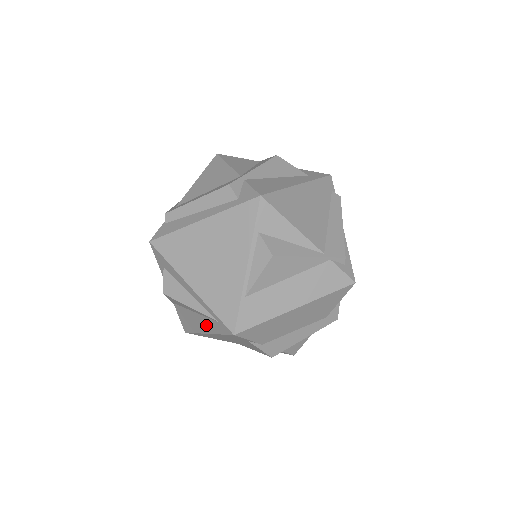
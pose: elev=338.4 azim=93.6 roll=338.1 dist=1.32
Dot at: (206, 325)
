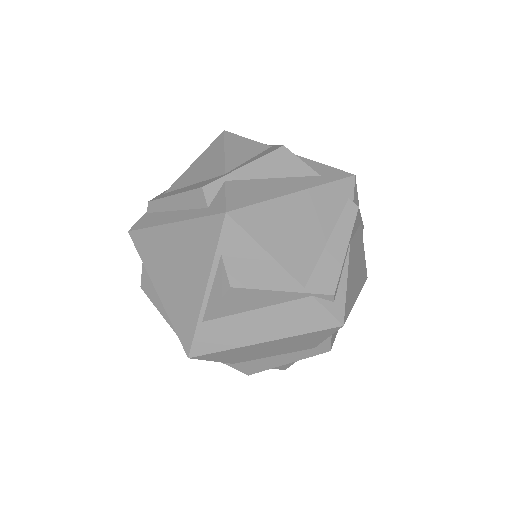
Dot at: occluded
